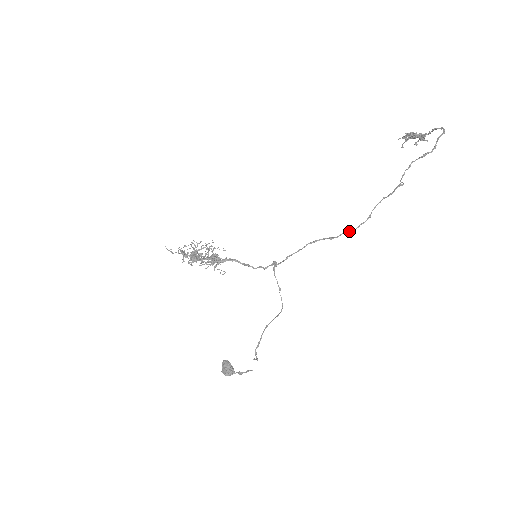
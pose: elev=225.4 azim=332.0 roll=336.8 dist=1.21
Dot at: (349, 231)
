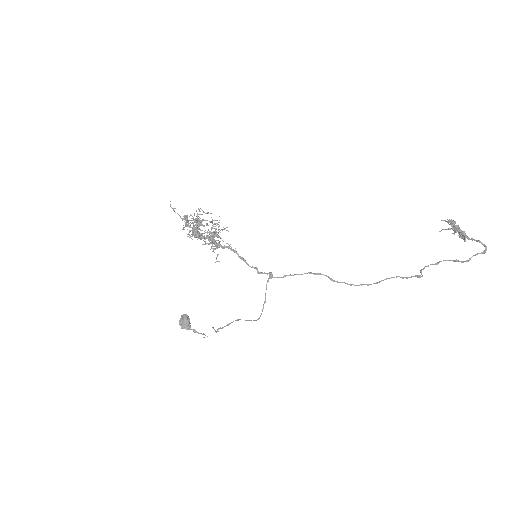
Dot at: (352, 284)
